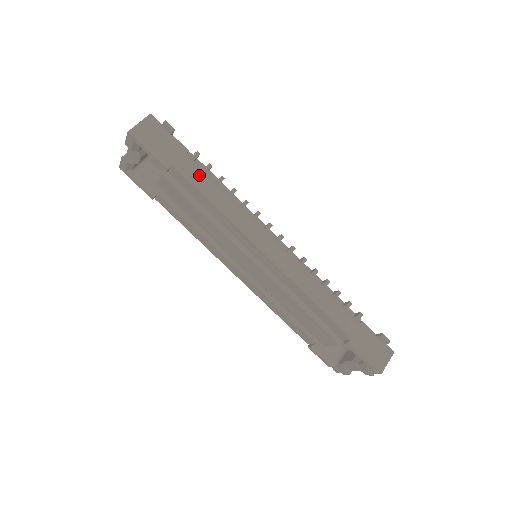
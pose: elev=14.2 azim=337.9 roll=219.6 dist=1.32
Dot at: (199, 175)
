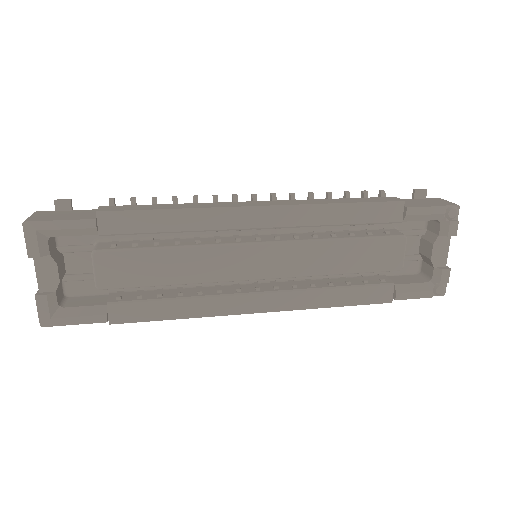
Dot at: (131, 207)
